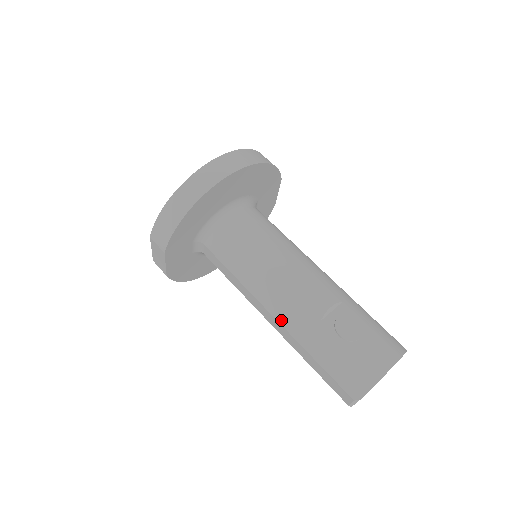
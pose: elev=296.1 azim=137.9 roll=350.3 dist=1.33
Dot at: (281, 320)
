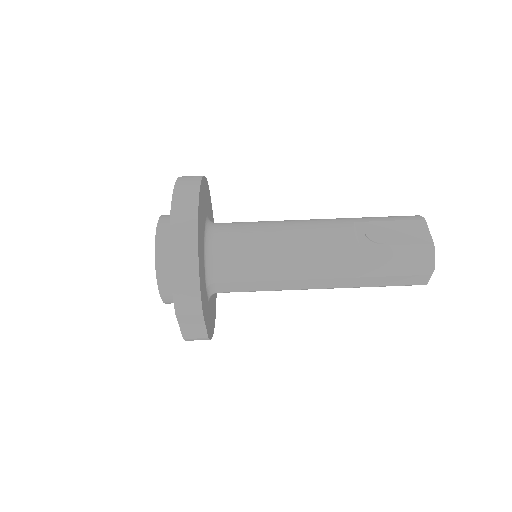
Dot at: (332, 275)
